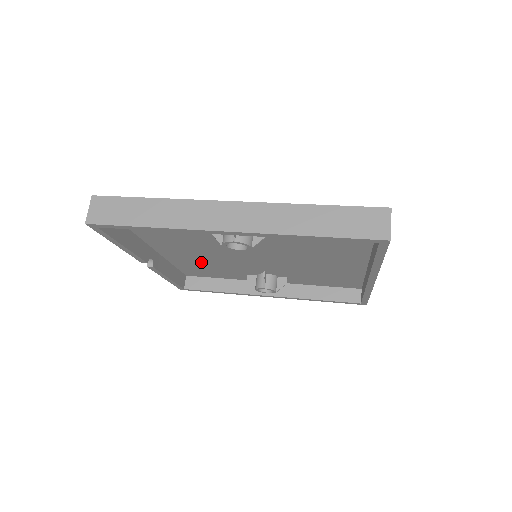
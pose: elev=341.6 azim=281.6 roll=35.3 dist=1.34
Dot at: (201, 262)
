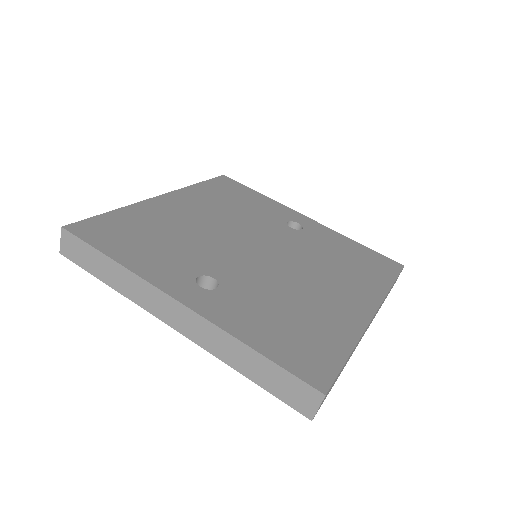
Dot at: occluded
